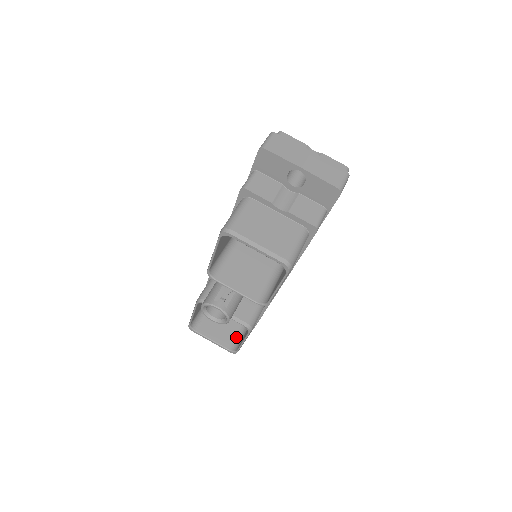
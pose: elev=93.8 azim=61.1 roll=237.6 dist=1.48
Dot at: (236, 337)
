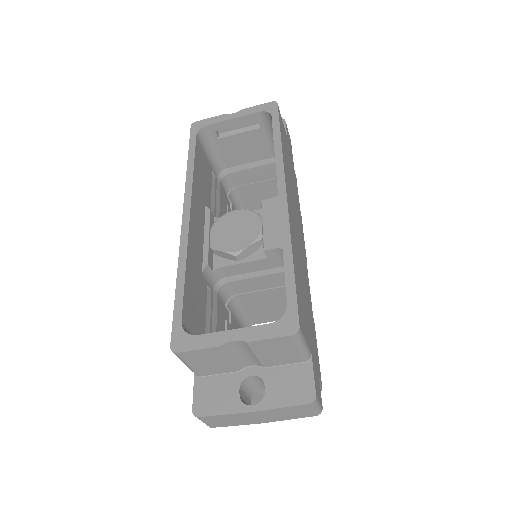
Dot at: occluded
